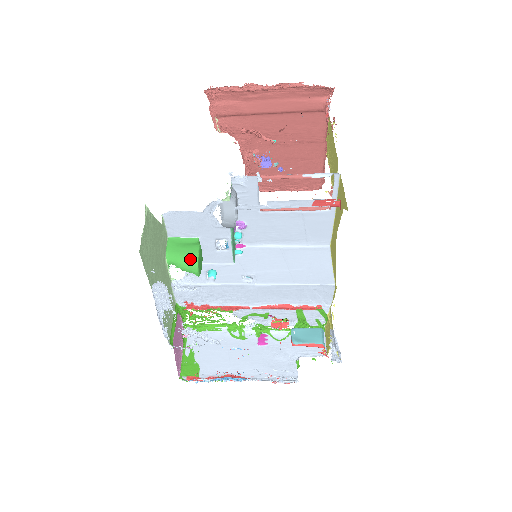
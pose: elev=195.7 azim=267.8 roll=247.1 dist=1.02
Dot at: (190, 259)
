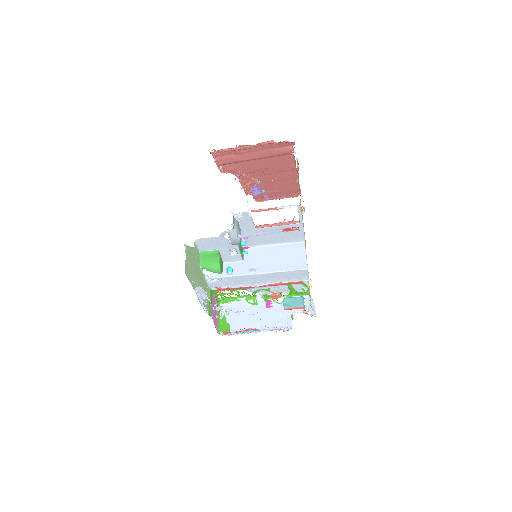
Dot at: (215, 265)
